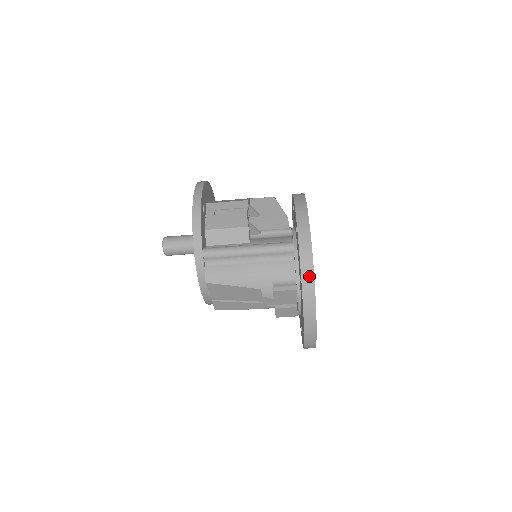
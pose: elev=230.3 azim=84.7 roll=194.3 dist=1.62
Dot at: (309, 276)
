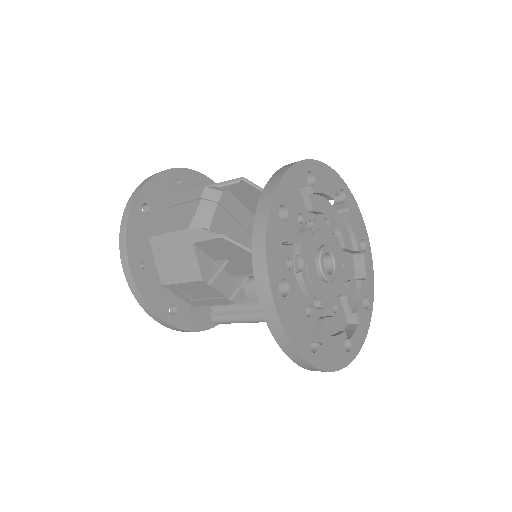
Dot at: occluded
